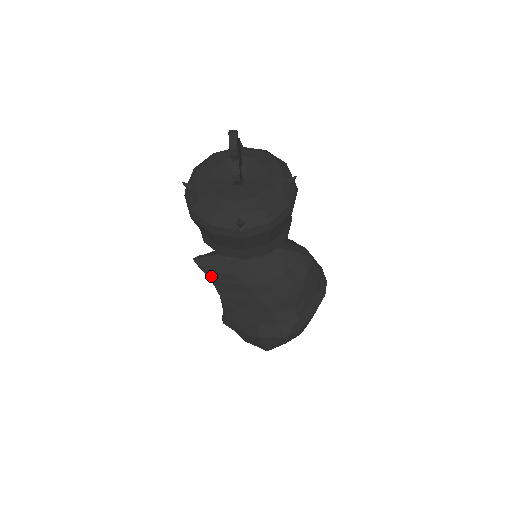
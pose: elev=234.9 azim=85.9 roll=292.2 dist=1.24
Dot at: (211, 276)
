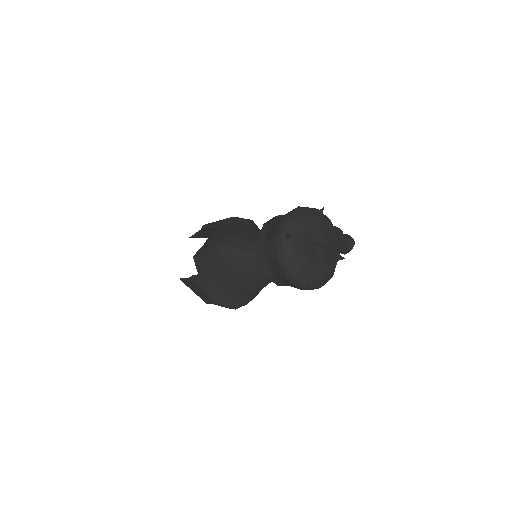
Dot at: (219, 257)
